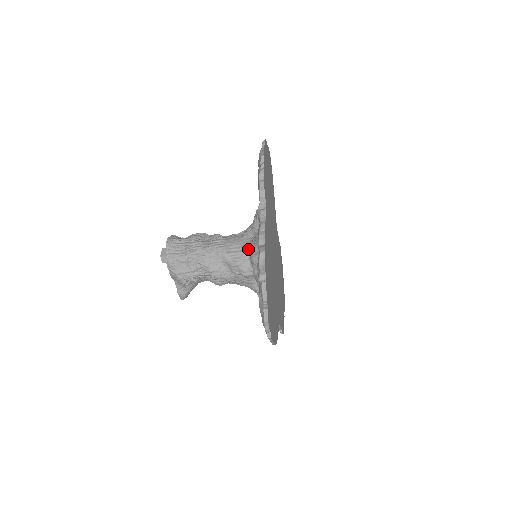
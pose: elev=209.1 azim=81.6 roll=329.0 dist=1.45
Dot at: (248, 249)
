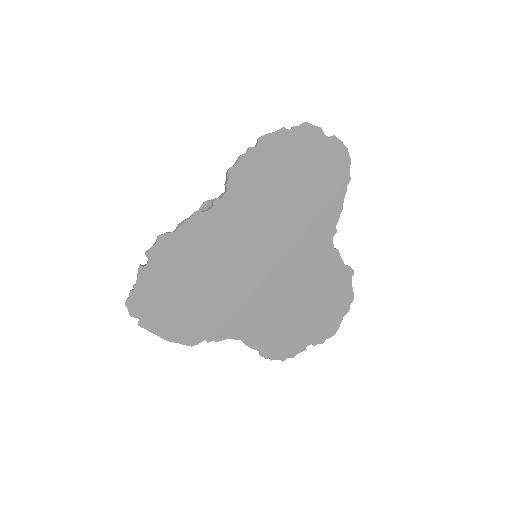
Dot at: occluded
